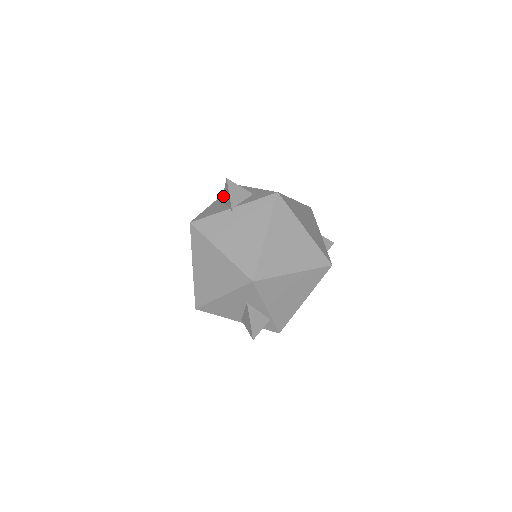
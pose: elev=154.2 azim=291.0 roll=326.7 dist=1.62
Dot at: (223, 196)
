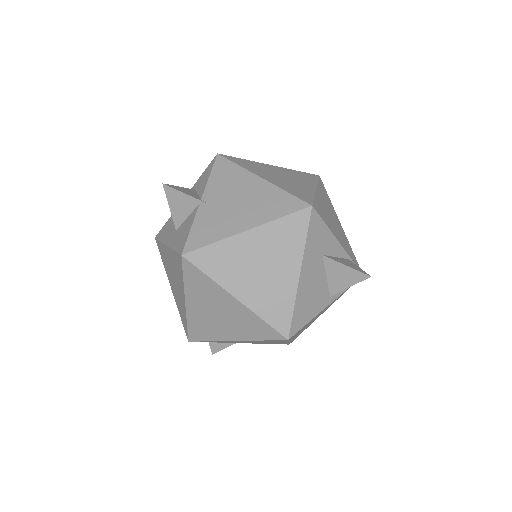
Dot at: (173, 216)
